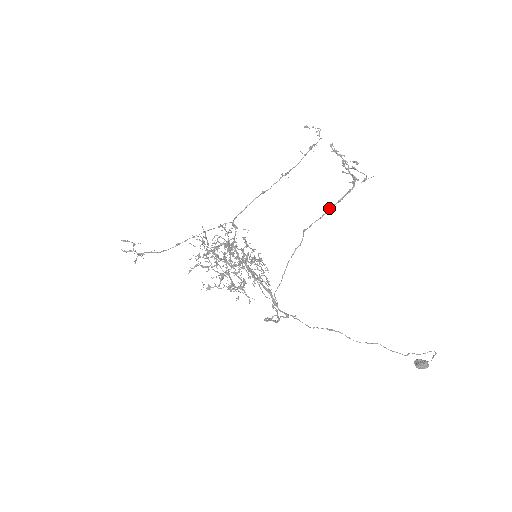
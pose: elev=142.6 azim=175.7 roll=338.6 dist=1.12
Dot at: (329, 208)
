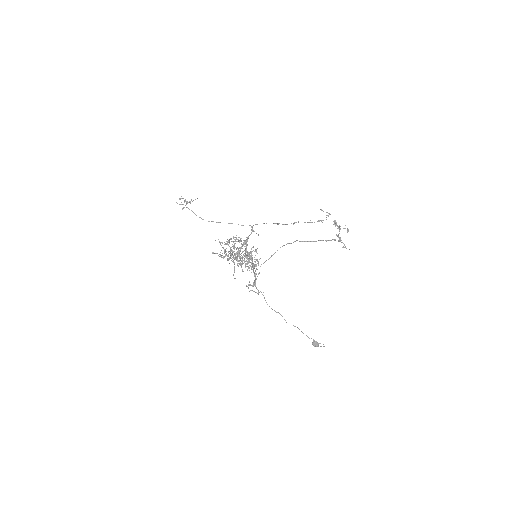
Dot at: (318, 240)
